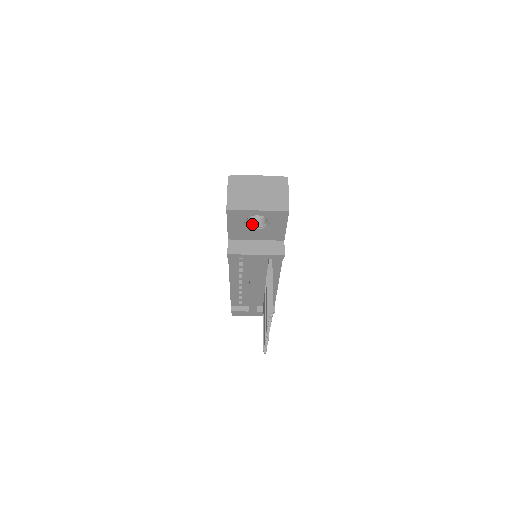
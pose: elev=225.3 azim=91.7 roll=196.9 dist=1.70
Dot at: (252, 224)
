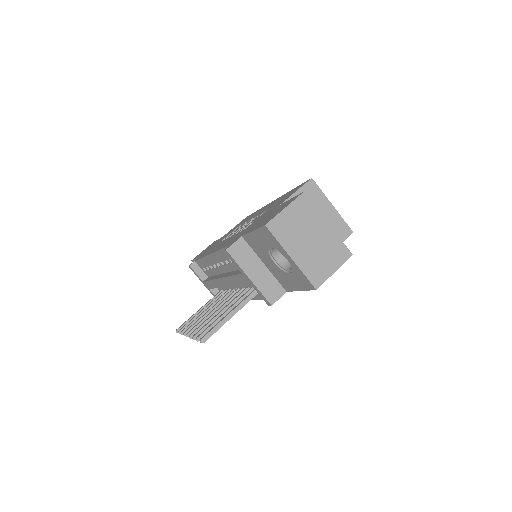
Dot at: (275, 254)
